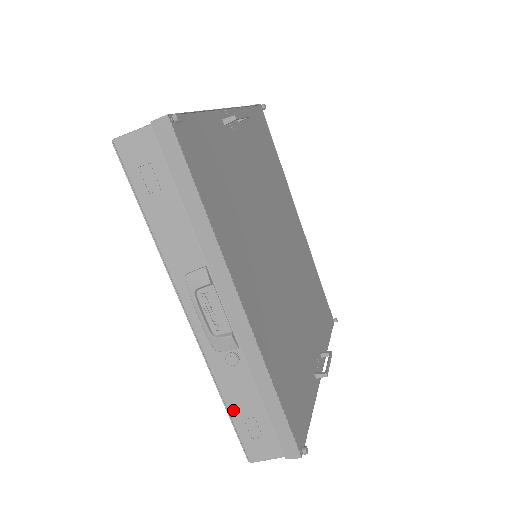
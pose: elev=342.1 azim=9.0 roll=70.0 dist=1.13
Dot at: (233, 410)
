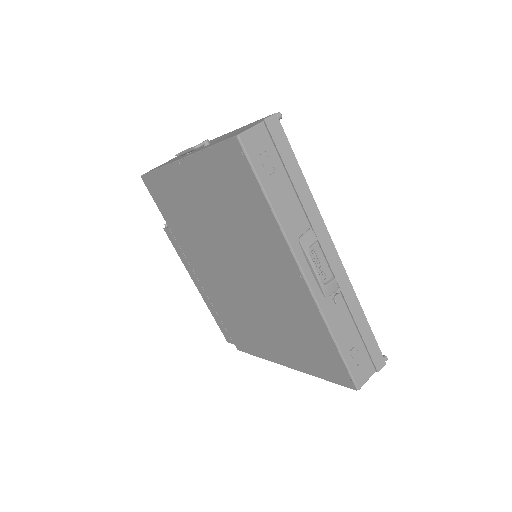
Dot at: (342, 347)
